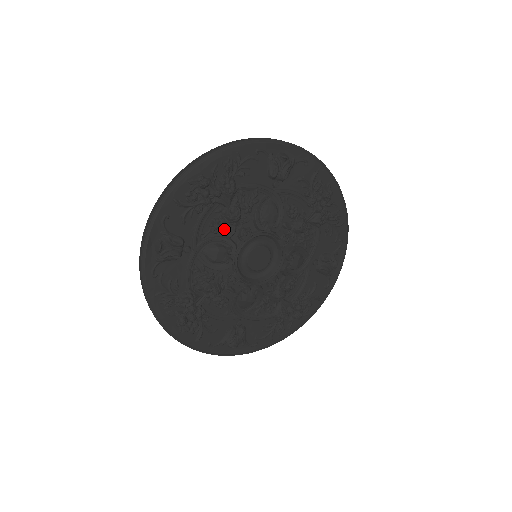
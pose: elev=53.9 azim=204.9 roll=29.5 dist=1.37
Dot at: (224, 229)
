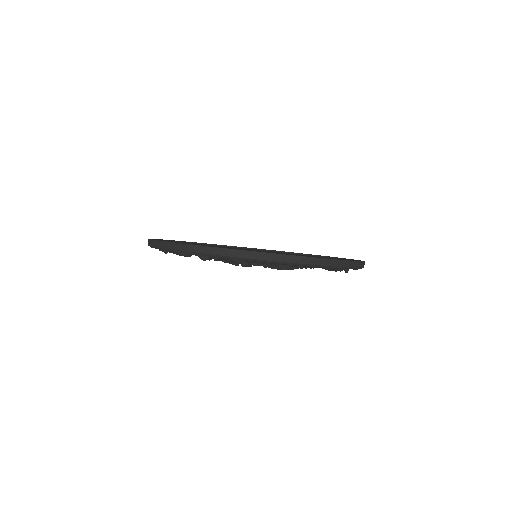
Dot at: occluded
